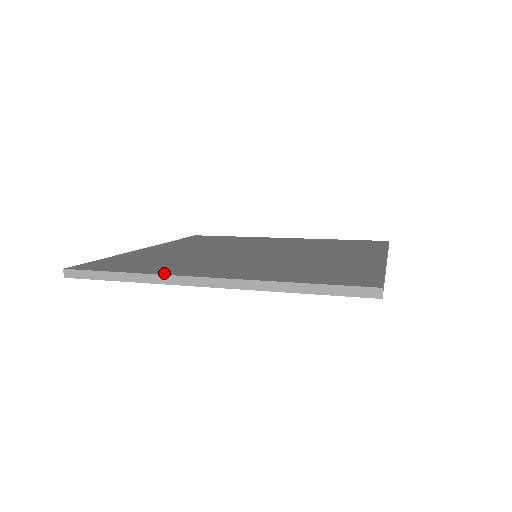
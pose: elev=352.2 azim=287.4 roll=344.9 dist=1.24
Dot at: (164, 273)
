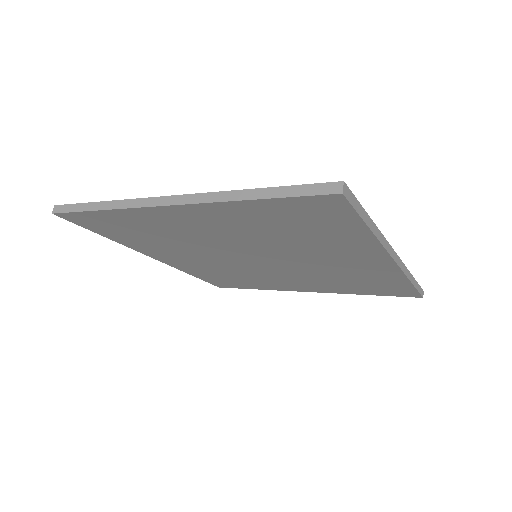
Dot at: occluded
